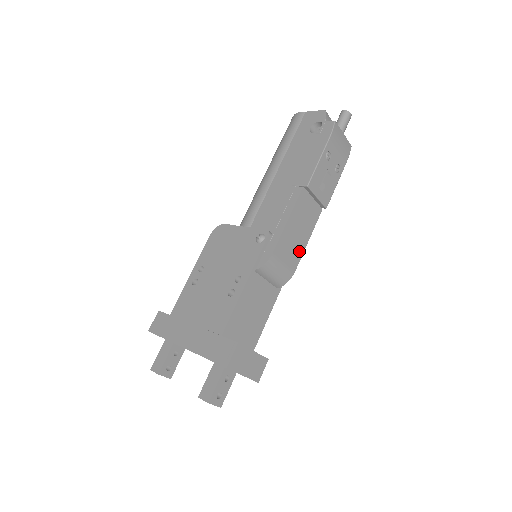
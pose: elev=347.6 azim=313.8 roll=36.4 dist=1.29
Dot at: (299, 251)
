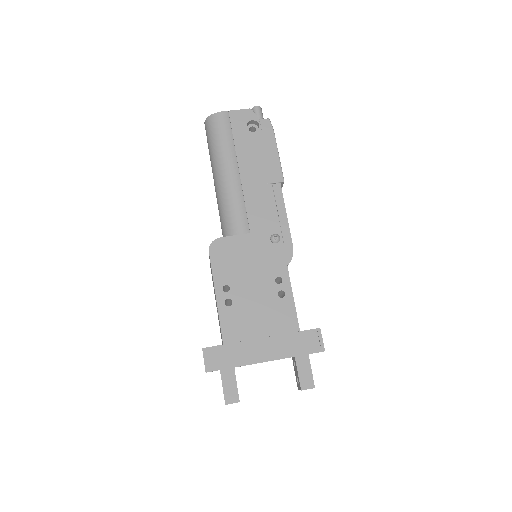
Dot at: occluded
